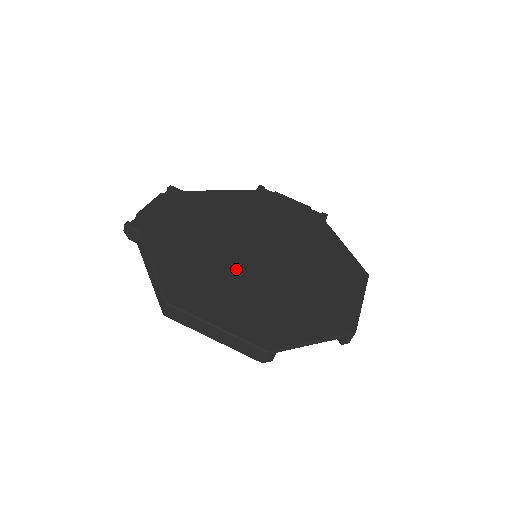
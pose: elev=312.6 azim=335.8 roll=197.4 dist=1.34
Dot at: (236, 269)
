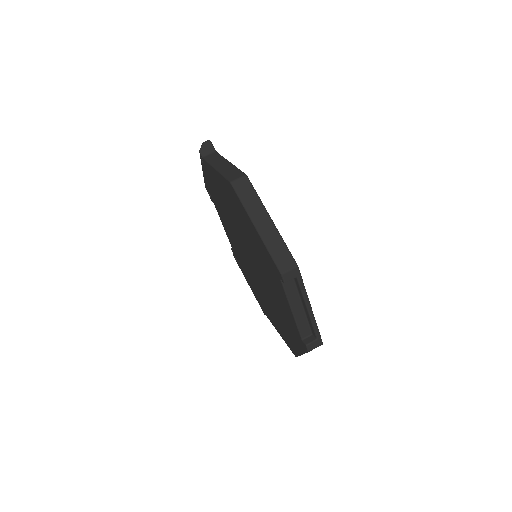
Dot at: occluded
